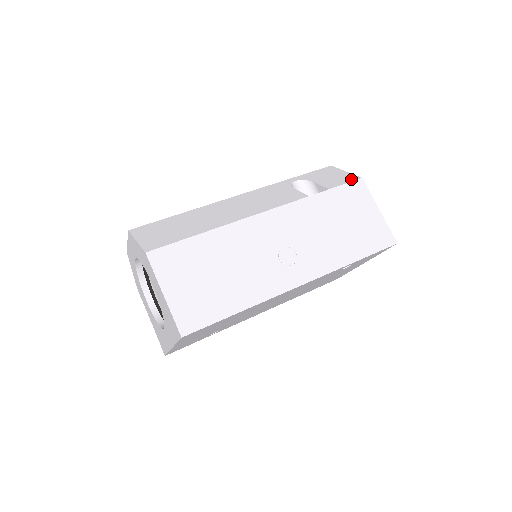
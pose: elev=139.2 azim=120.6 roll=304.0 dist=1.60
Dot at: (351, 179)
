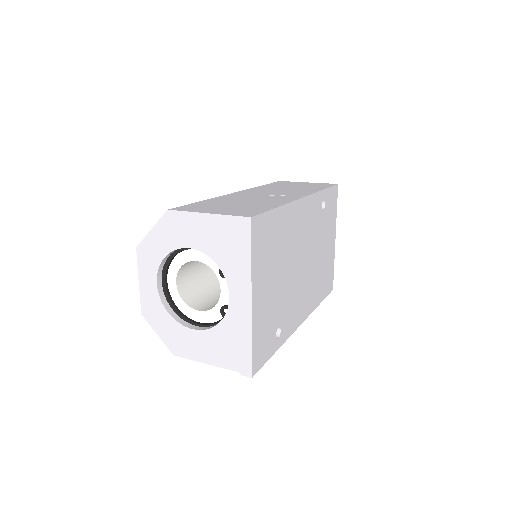
Dot at: occluded
